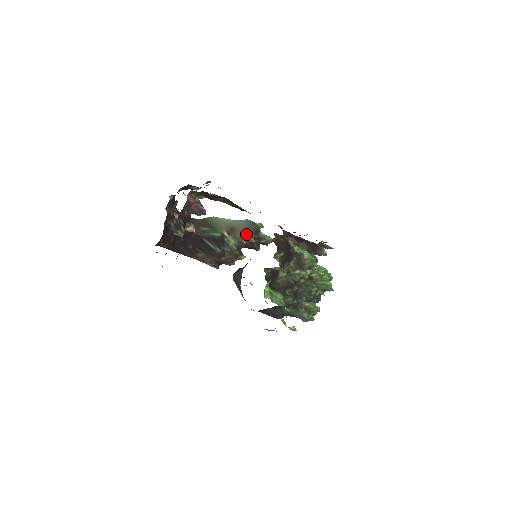
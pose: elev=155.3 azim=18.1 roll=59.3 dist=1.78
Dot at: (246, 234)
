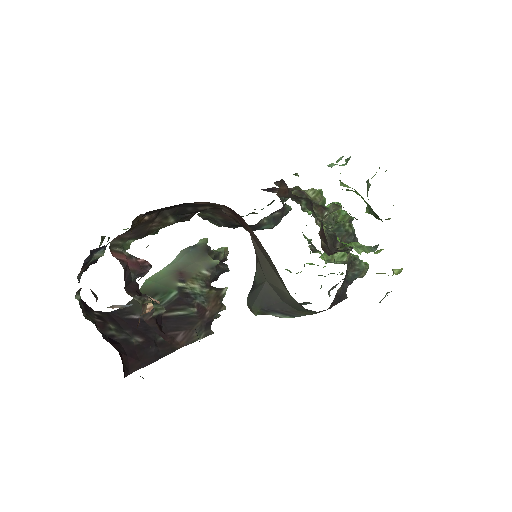
Dot at: (200, 264)
